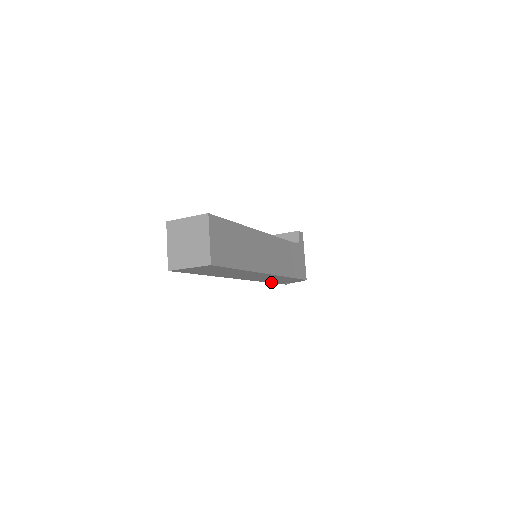
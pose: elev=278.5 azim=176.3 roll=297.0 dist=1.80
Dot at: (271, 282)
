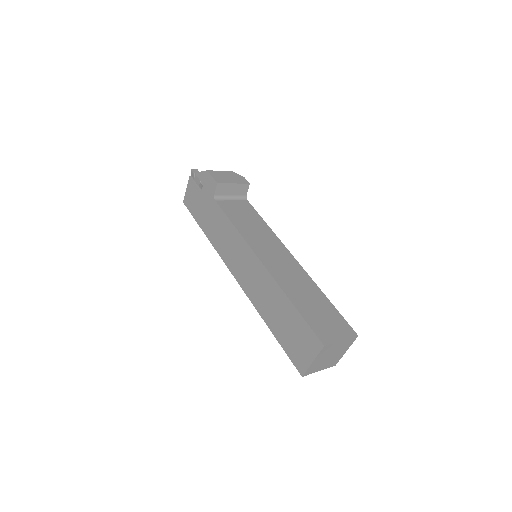
Dot at: occluded
